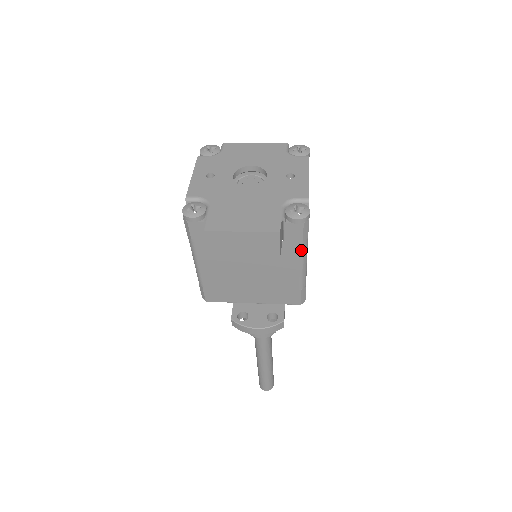
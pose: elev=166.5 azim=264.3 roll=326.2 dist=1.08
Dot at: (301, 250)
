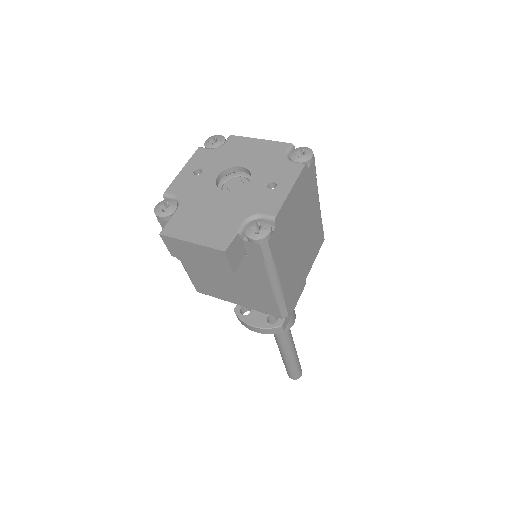
Dot at: (266, 269)
